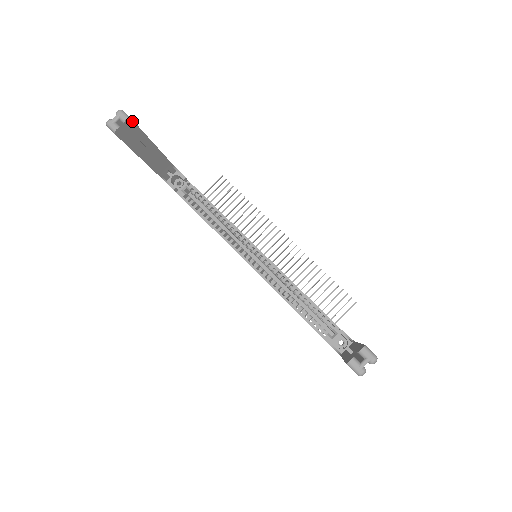
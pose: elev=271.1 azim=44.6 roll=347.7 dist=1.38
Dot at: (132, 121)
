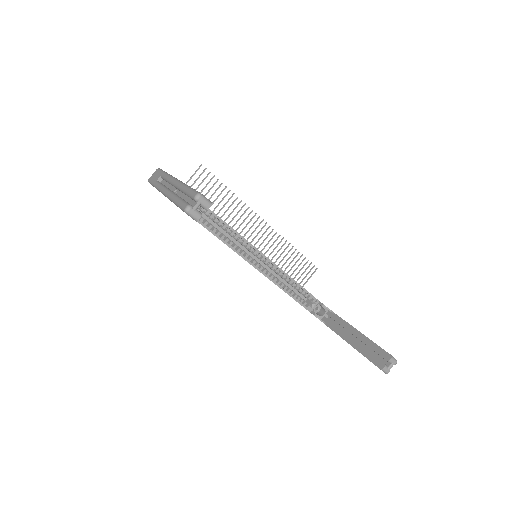
Dot at: occluded
